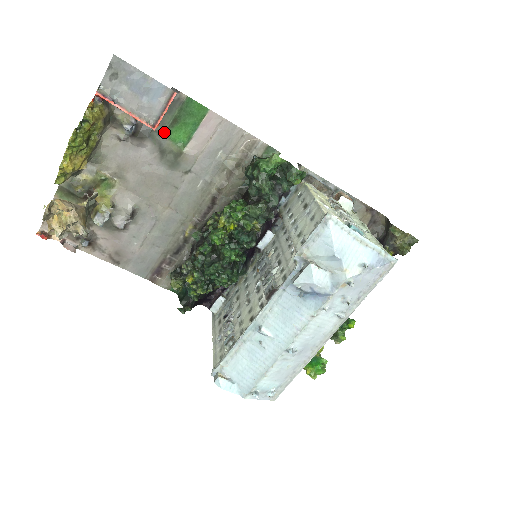
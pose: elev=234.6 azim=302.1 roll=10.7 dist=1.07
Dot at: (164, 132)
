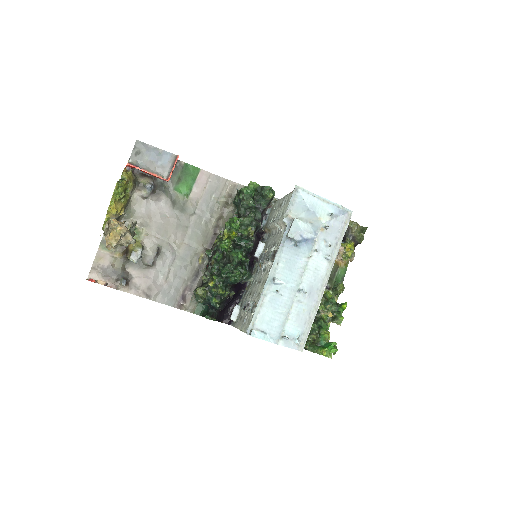
Dot at: (173, 188)
